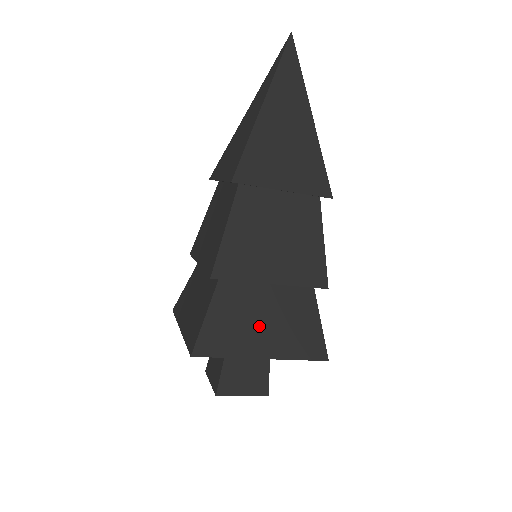
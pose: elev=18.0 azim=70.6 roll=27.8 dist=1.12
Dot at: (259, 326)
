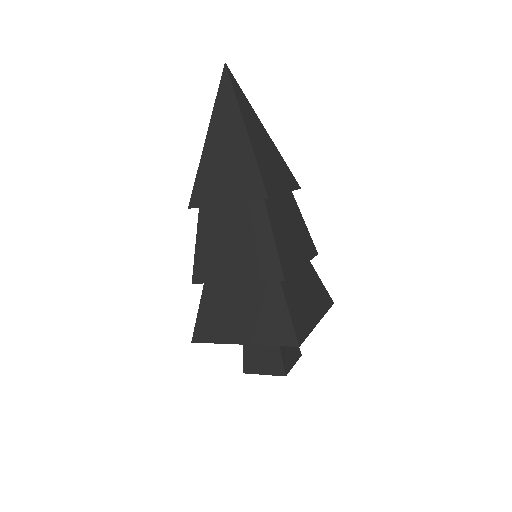
Dot at: (236, 317)
